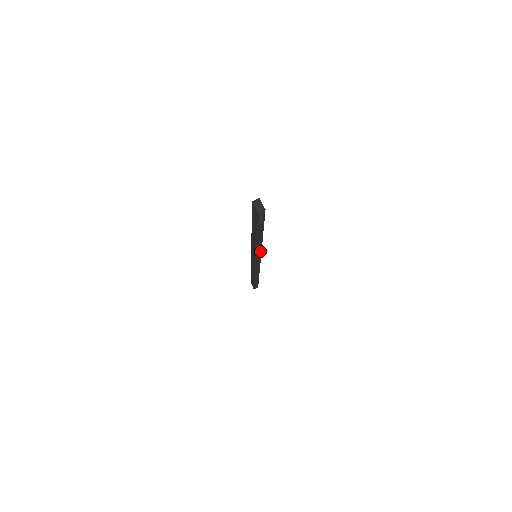
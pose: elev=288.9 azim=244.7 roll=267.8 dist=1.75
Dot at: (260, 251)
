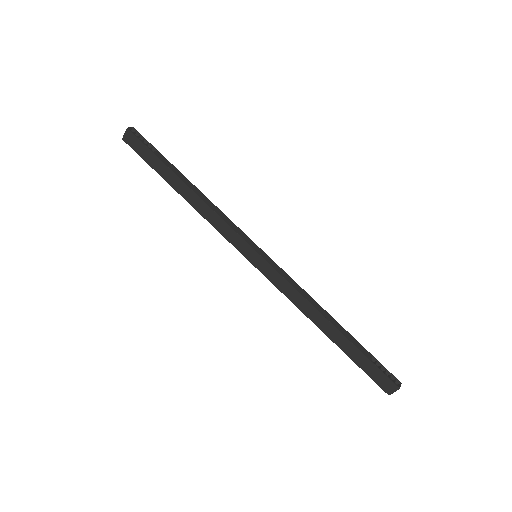
Dot at: (232, 224)
